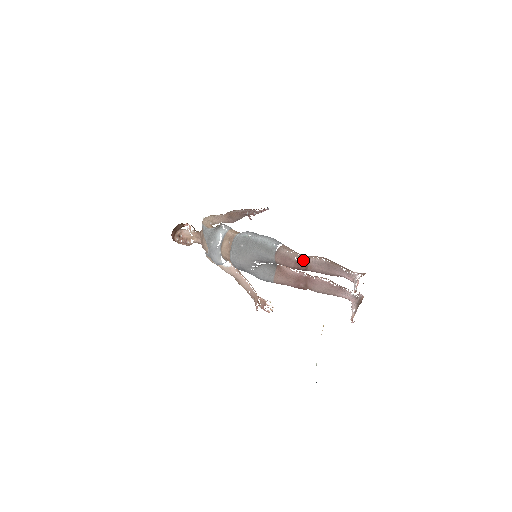
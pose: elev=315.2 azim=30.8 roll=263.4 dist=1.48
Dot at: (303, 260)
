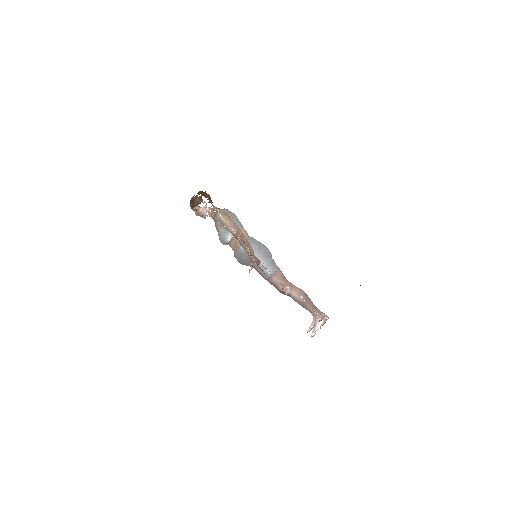
Dot at: (287, 292)
